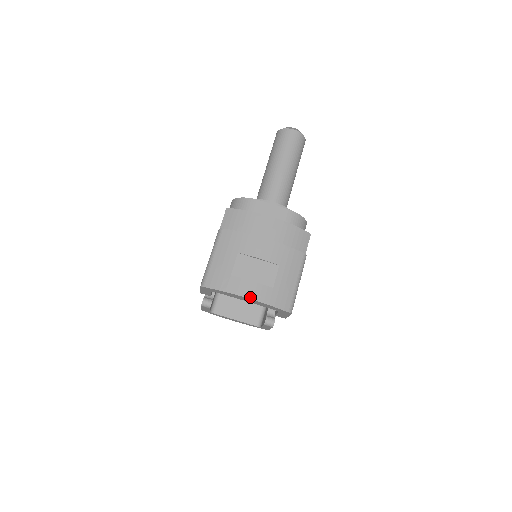
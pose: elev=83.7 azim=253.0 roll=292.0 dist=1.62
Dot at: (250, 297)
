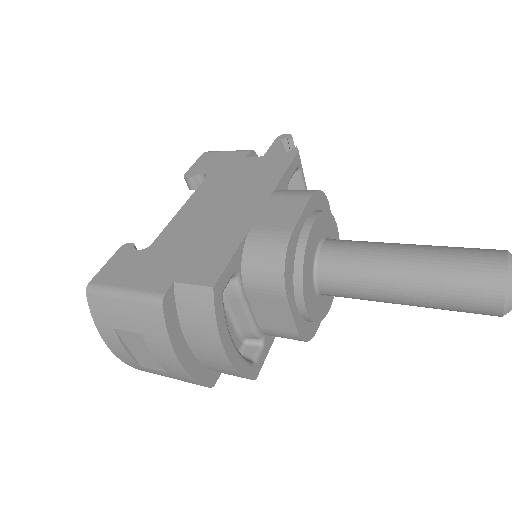
Dot at: (111, 349)
